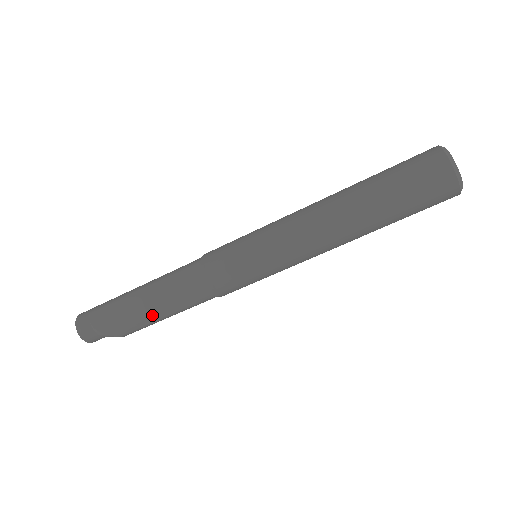
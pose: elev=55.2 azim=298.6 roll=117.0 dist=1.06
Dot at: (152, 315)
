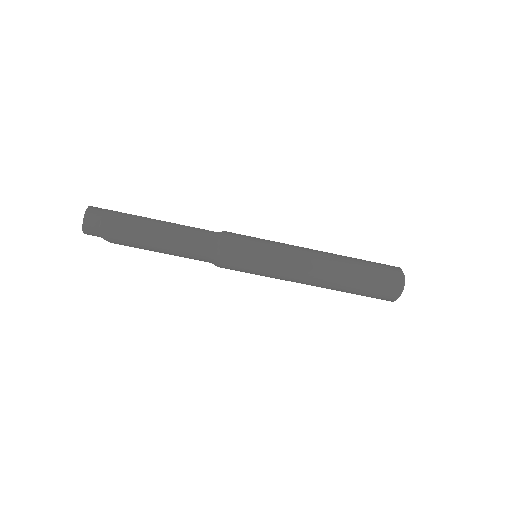
Dot at: occluded
